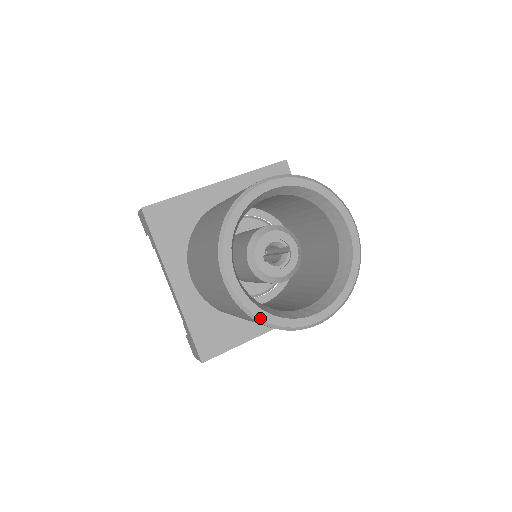
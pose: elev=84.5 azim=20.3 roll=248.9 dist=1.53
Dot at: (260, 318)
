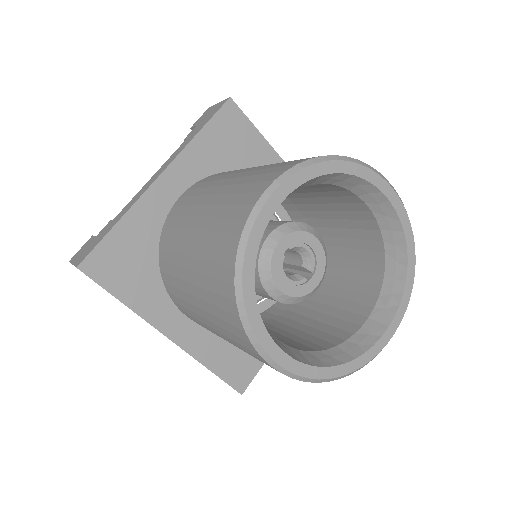
Dot at: (243, 270)
